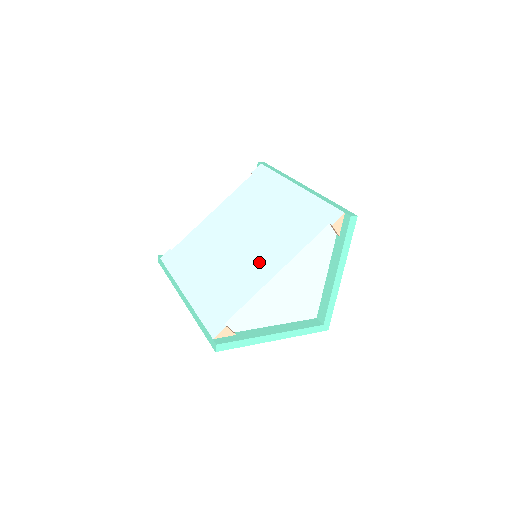
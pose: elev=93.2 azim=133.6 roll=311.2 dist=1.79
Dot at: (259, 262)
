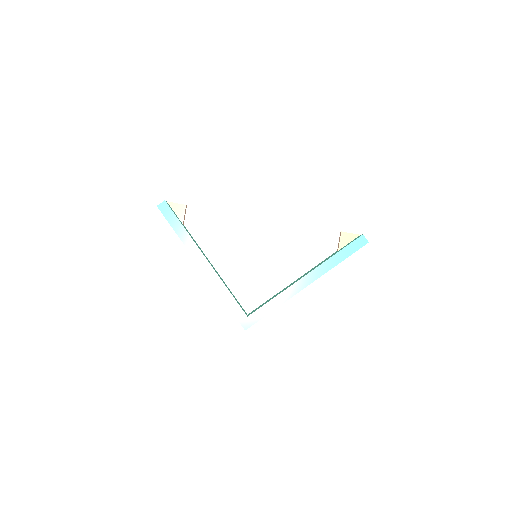
Dot at: occluded
